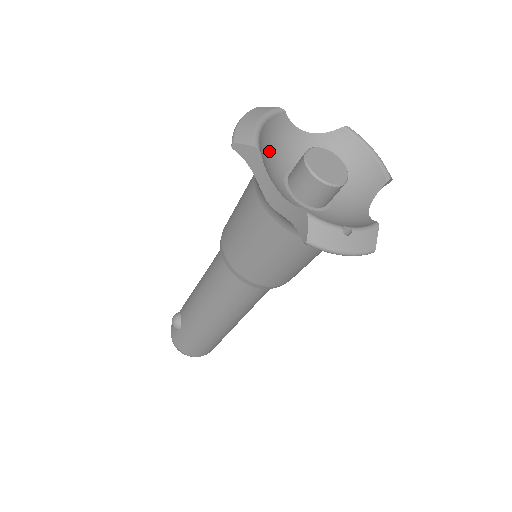
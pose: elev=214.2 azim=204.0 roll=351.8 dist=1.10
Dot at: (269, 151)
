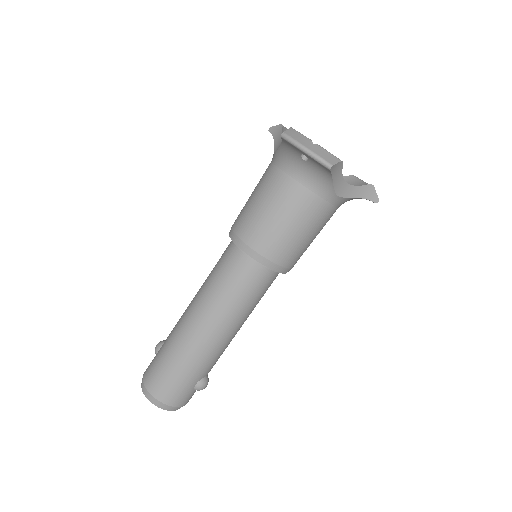
Dot at: occluded
